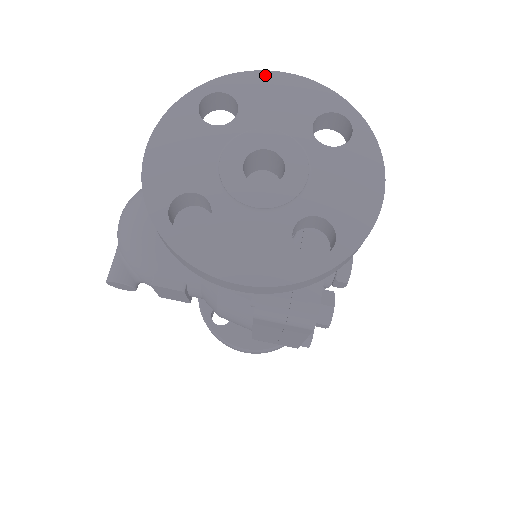
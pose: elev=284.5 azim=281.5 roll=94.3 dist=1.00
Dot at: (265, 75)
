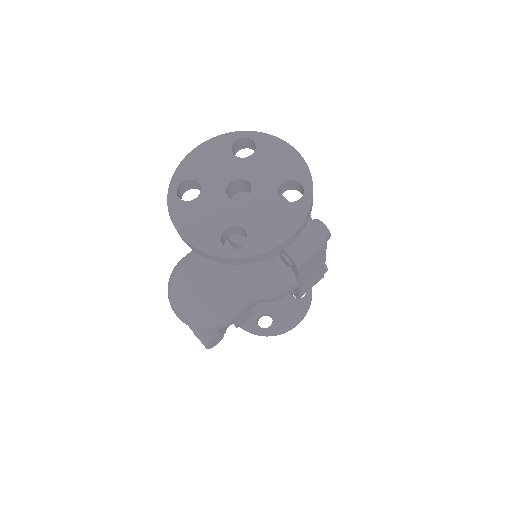
Dot at: (189, 158)
